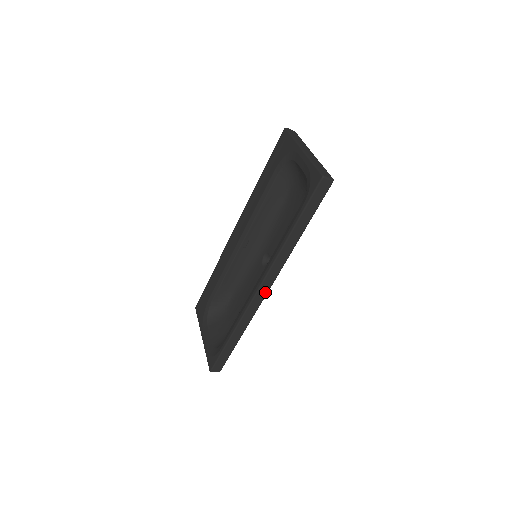
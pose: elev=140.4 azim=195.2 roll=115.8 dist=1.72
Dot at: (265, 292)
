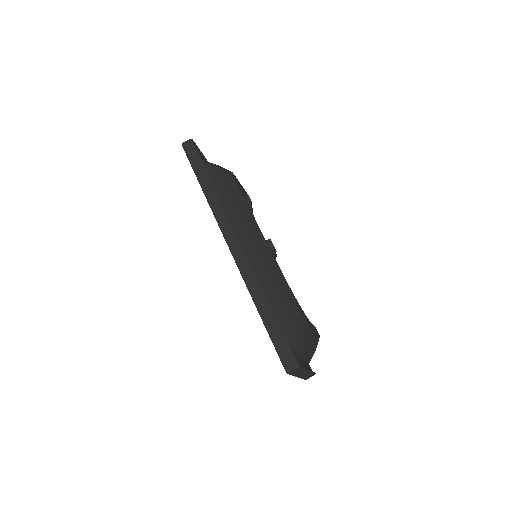
Dot at: (237, 243)
